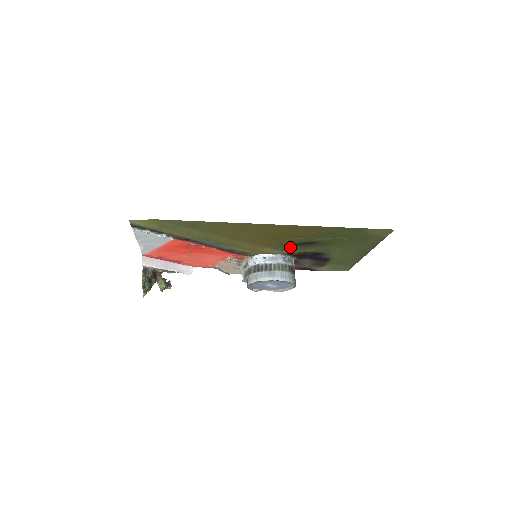
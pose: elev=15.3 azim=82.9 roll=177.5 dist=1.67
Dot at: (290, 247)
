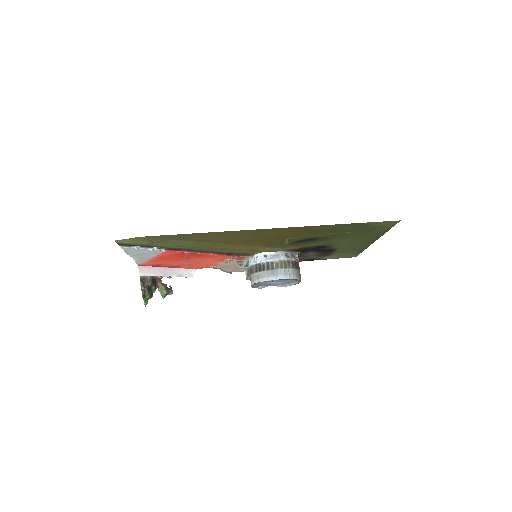
Dot at: (291, 244)
